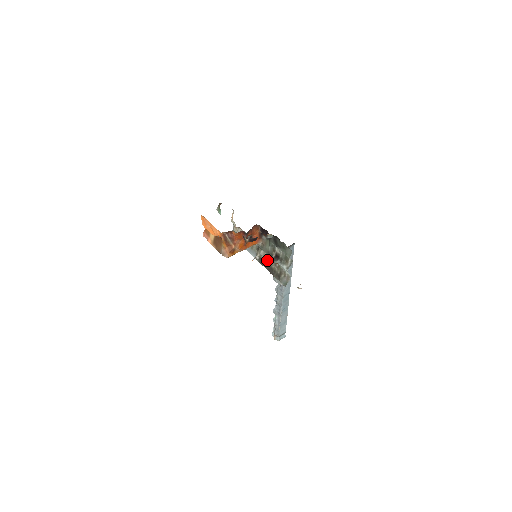
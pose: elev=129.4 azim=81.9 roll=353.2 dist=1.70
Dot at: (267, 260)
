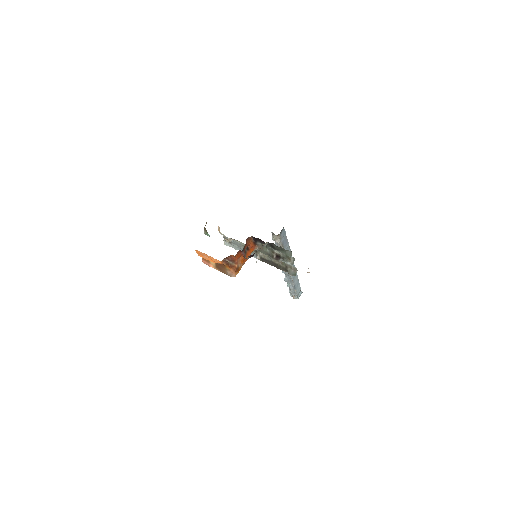
Dot at: (269, 259)
